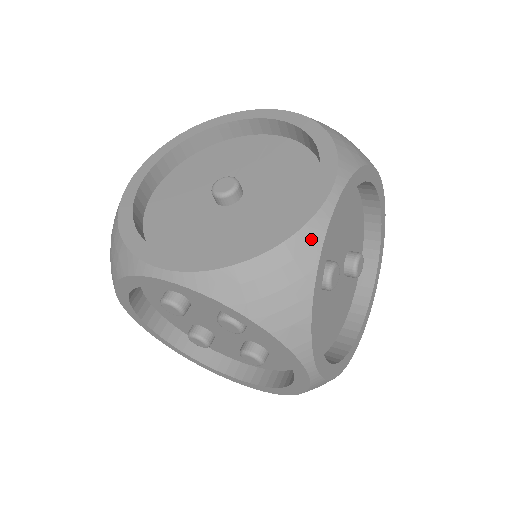
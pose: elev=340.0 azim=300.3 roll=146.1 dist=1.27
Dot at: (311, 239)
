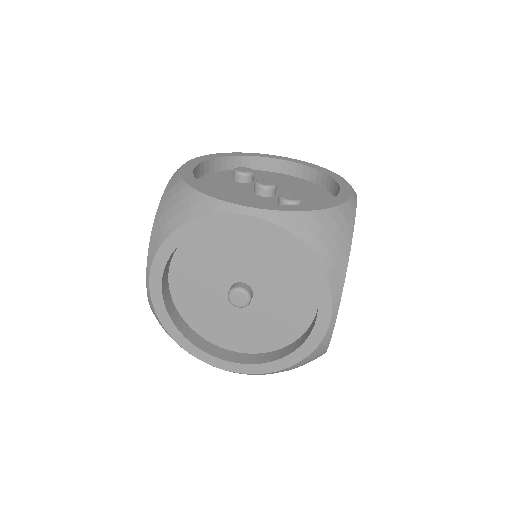
Dot at: (322, 347)
